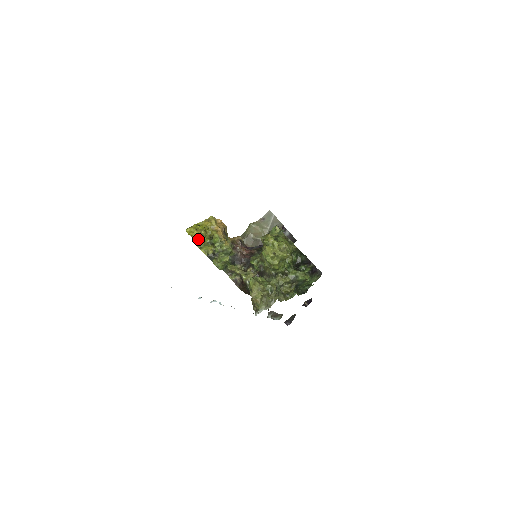
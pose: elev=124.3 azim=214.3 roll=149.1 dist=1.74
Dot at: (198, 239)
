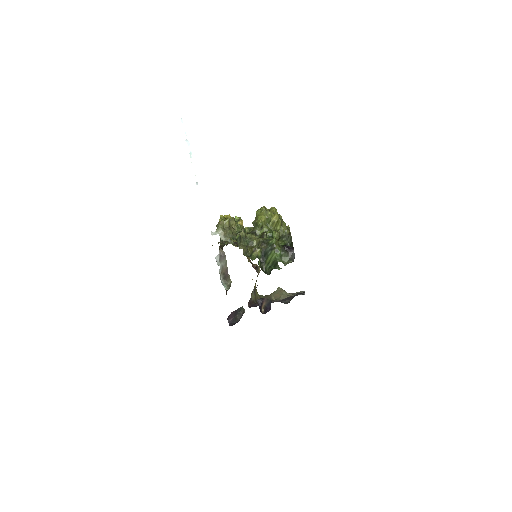
Dot at: (225, 218)
